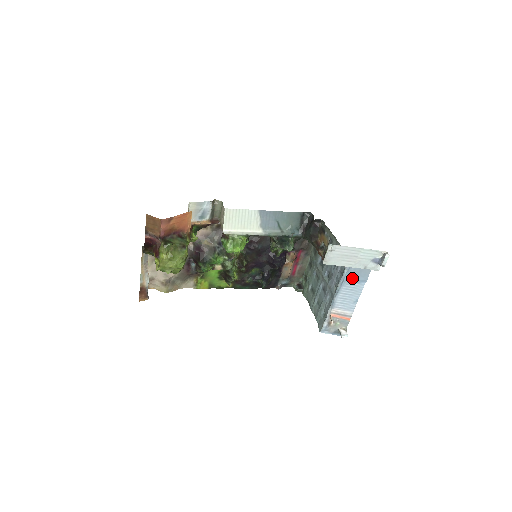
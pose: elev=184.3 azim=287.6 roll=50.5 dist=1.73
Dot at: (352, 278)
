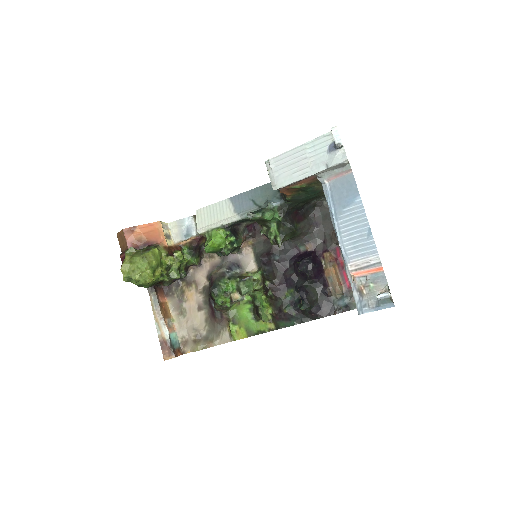
Dot at: (340, 201)
